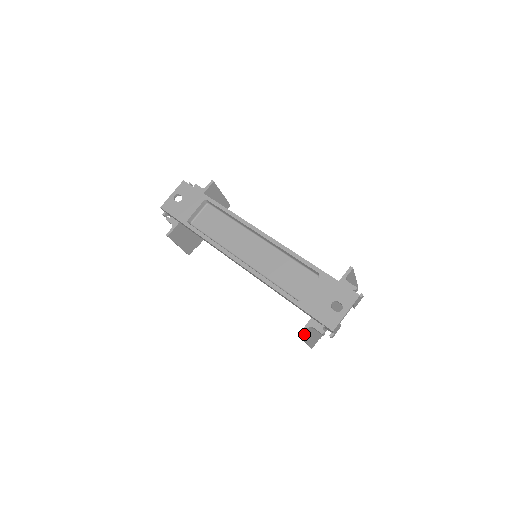
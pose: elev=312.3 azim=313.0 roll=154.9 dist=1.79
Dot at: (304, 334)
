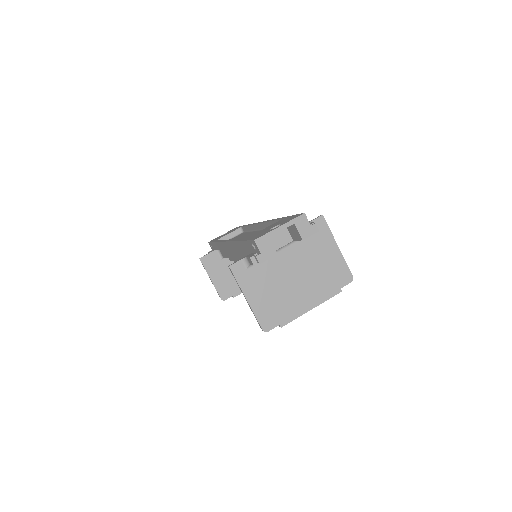
Dot at: (236, 268)
